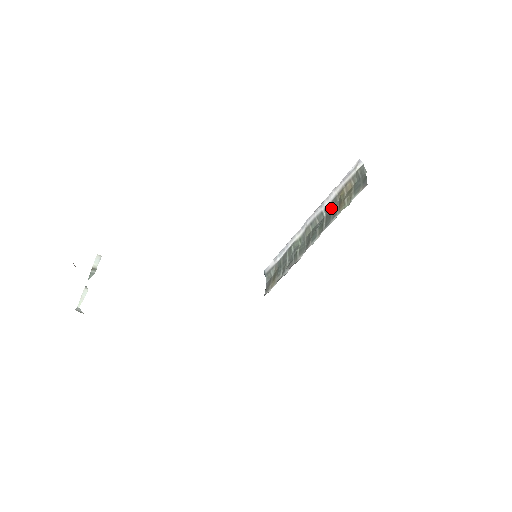
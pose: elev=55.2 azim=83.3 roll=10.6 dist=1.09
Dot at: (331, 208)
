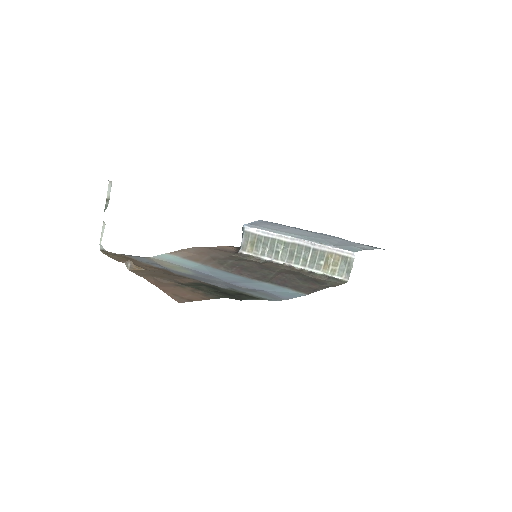
Dot at: (318, 255)
